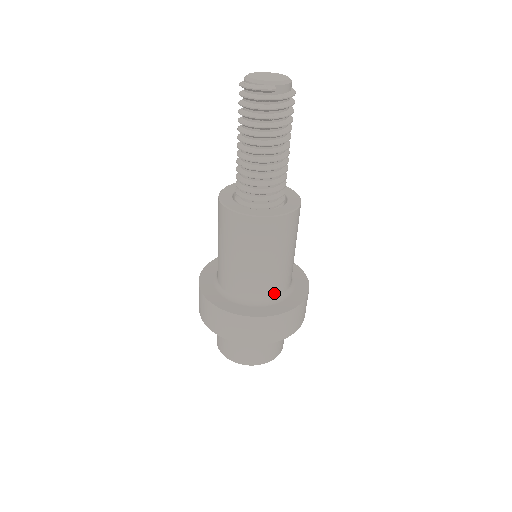
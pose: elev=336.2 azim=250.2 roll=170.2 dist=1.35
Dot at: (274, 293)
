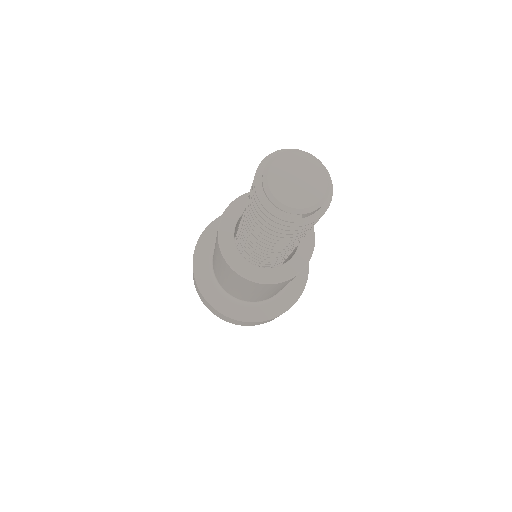
Dot at: (268, 298)
